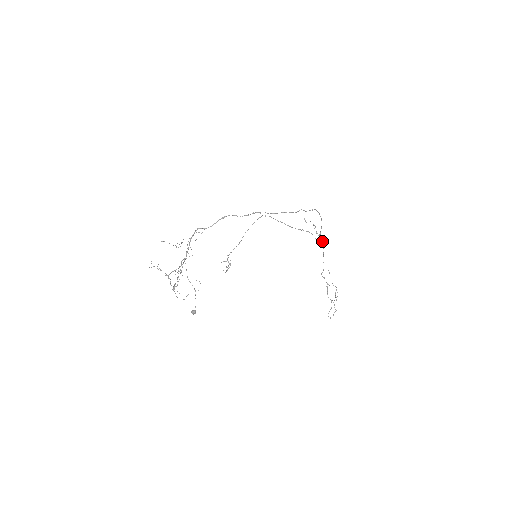
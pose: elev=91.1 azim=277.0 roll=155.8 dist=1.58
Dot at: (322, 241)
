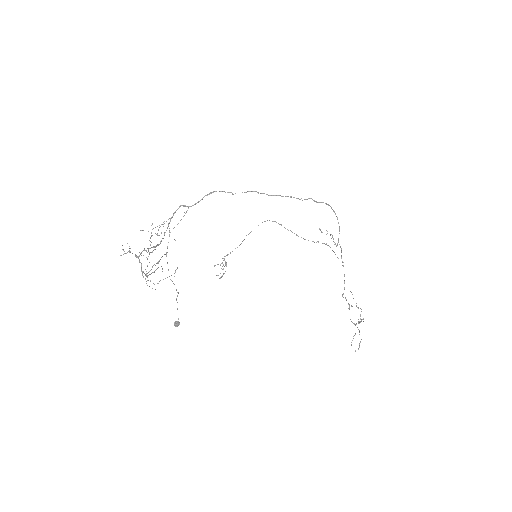
Dot at: occluded
